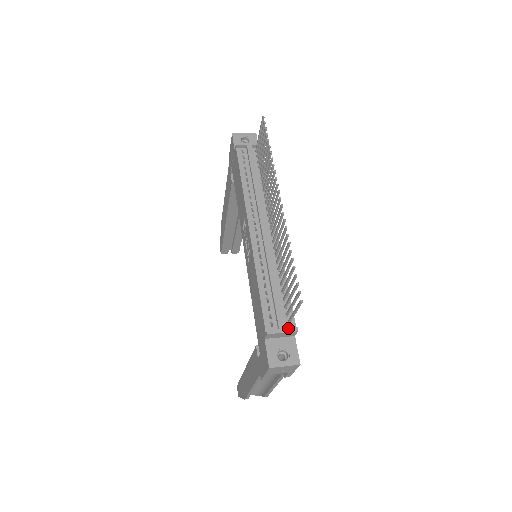
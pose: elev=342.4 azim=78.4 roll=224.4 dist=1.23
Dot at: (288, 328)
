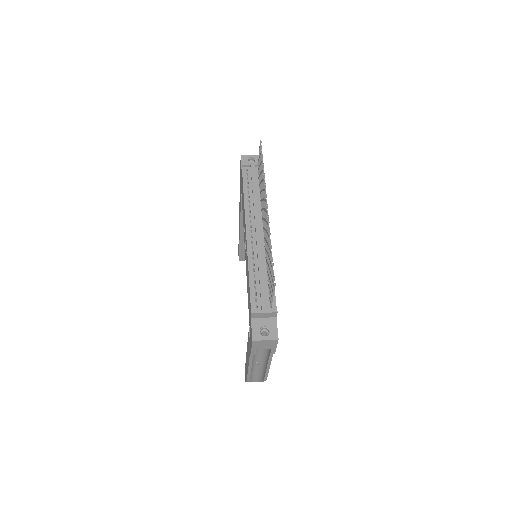
Dot at: (269, 309)
